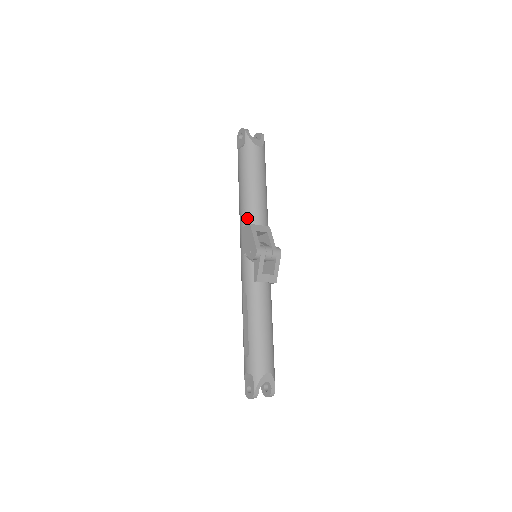
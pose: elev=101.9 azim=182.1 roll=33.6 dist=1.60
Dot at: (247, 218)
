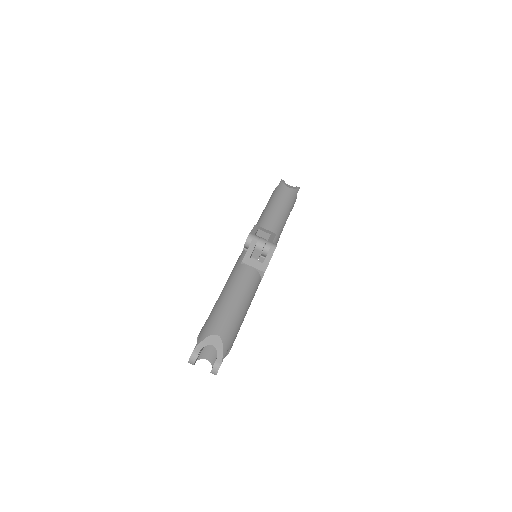
Dot at: occluded
